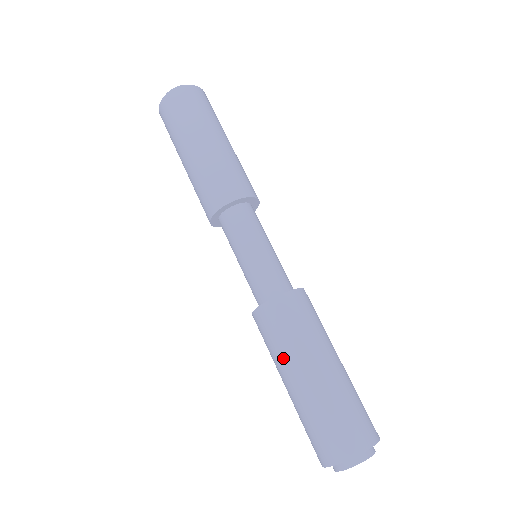
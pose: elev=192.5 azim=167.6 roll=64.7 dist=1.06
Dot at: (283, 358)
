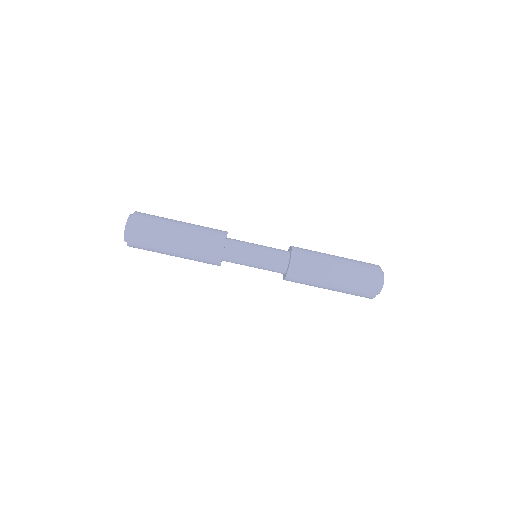
Dot at: (320, 276)
